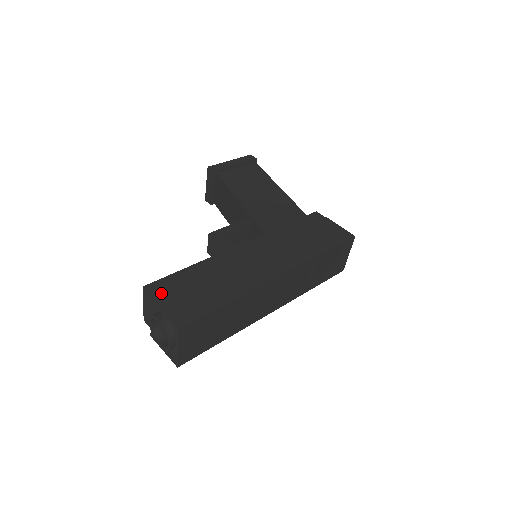
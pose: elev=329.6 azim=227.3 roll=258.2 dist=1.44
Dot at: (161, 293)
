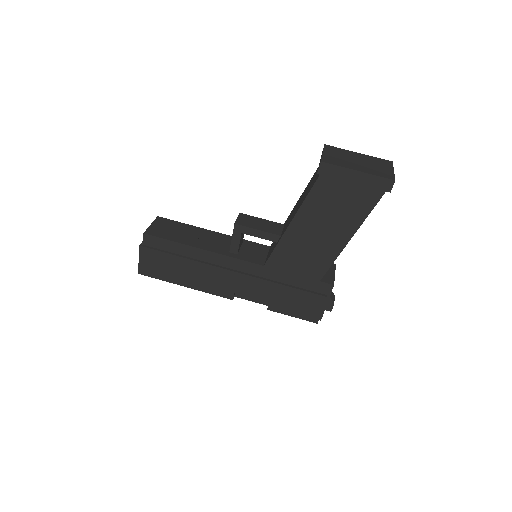
Dot at: (147, 249)
